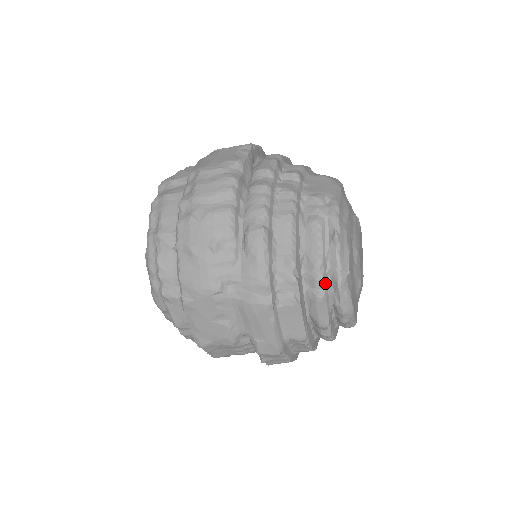
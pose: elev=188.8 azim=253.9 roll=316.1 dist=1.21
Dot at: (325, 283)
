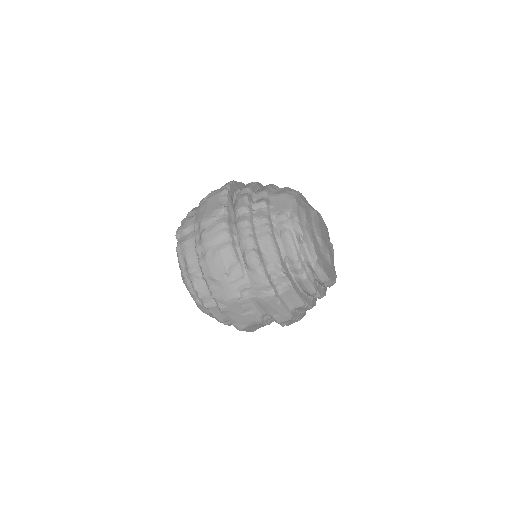
Dot at: (304, 269)
